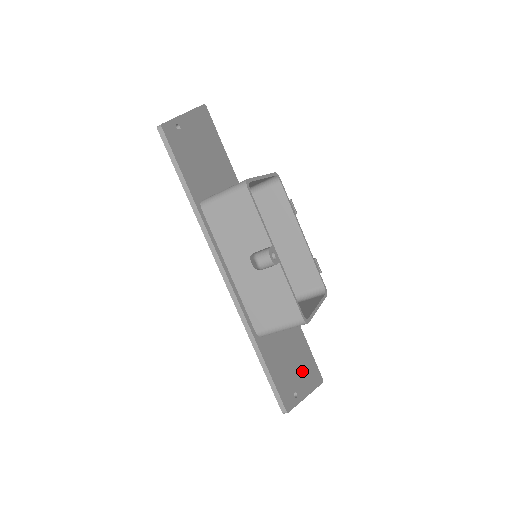
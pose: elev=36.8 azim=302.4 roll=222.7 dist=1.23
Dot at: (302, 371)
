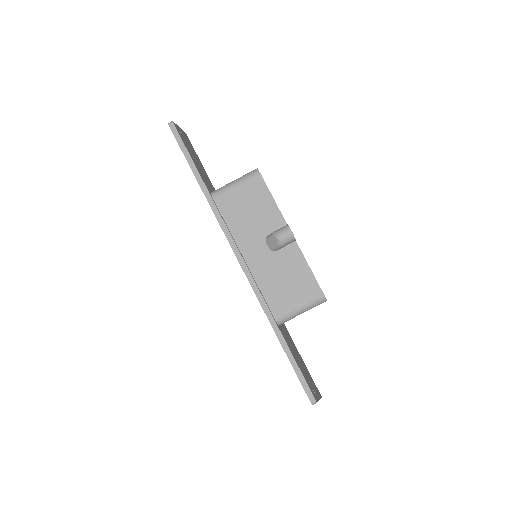
Dot at: (308, 376)
